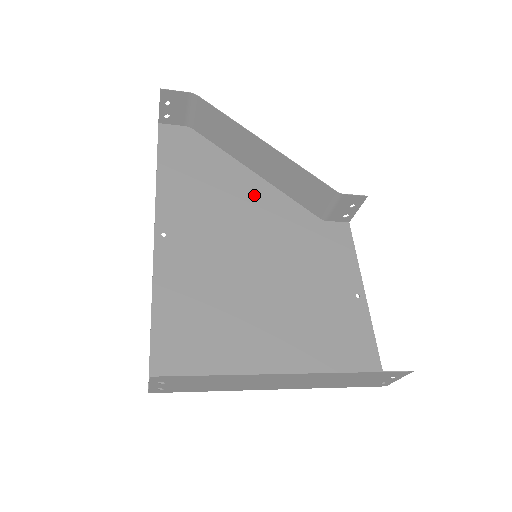
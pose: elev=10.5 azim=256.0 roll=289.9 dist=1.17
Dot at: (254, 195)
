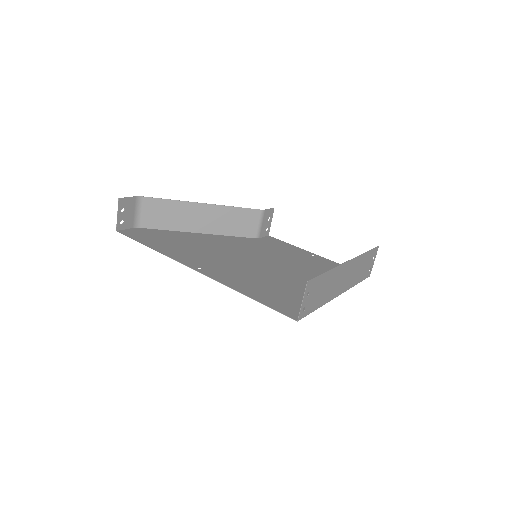
Dot at: (214, 241)
